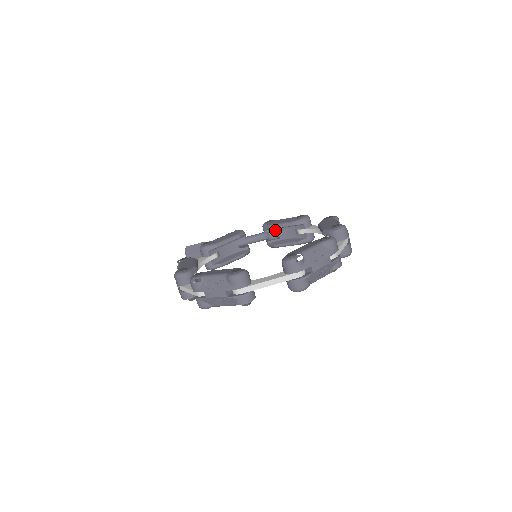
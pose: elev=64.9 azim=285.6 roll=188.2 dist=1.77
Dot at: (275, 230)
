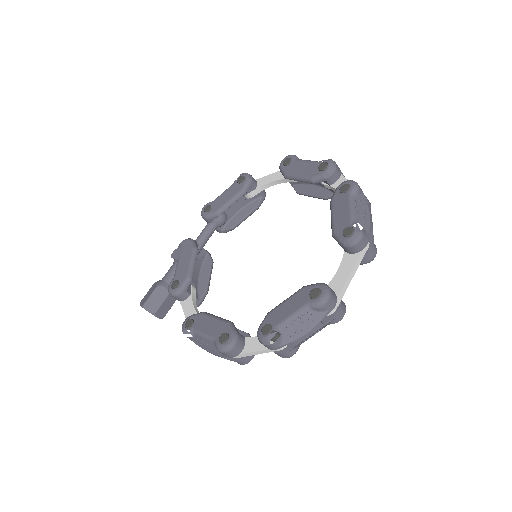
Dot at: occluded
